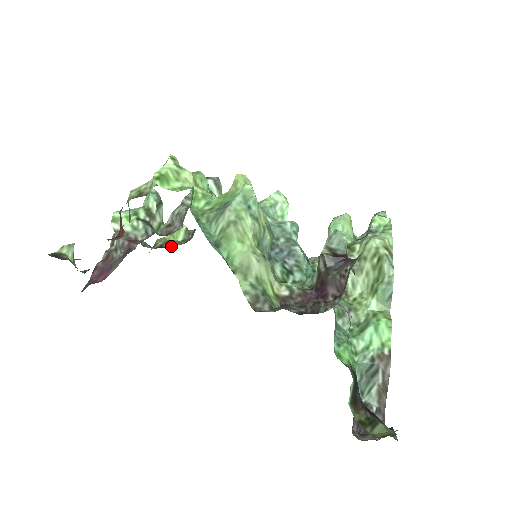
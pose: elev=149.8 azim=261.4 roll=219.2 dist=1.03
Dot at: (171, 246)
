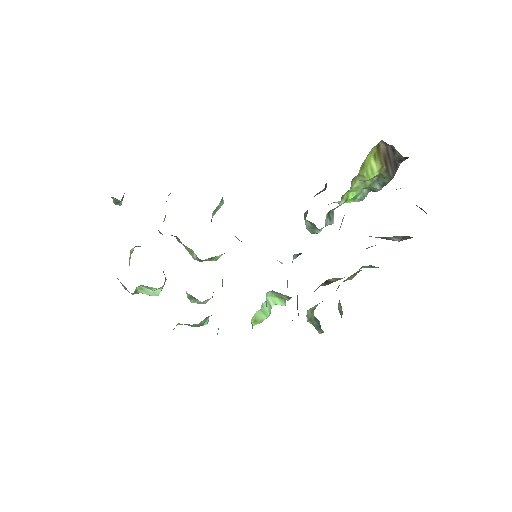
Dot at: occluded
